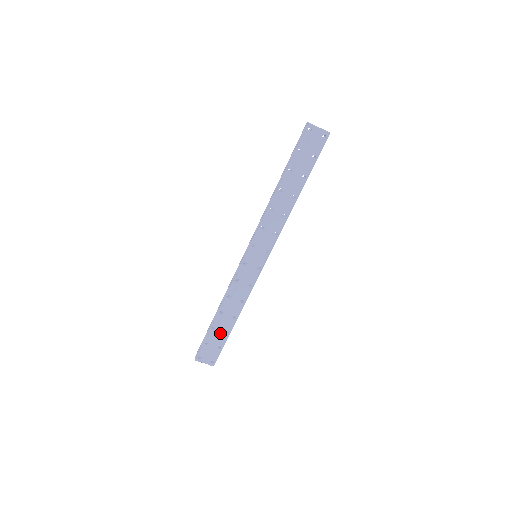
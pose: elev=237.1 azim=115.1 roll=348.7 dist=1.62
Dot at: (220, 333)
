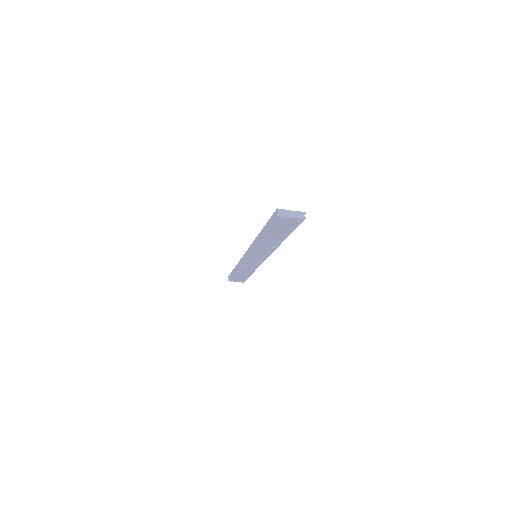
Dot at: (242, 276)
